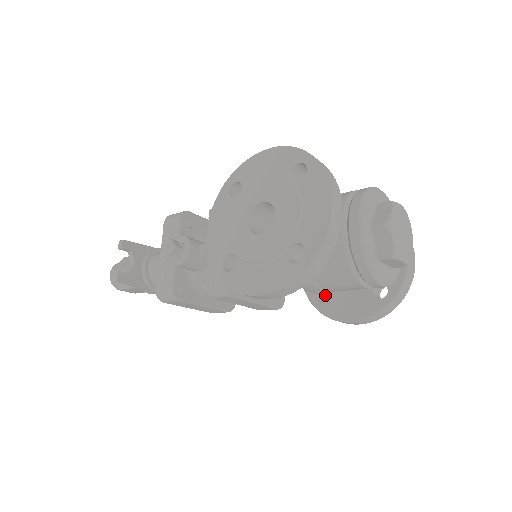
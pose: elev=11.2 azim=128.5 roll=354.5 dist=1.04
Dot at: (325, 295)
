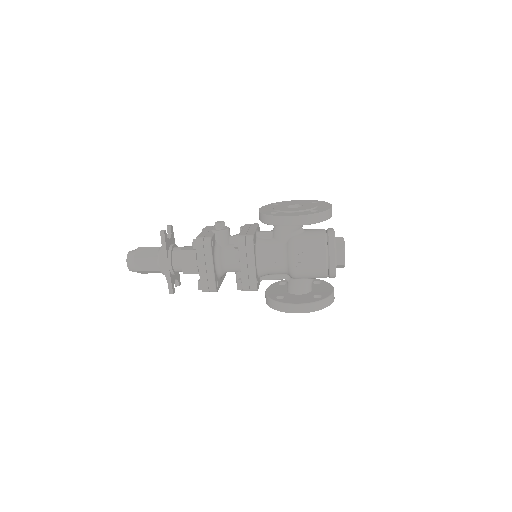
Dot at: occluded
